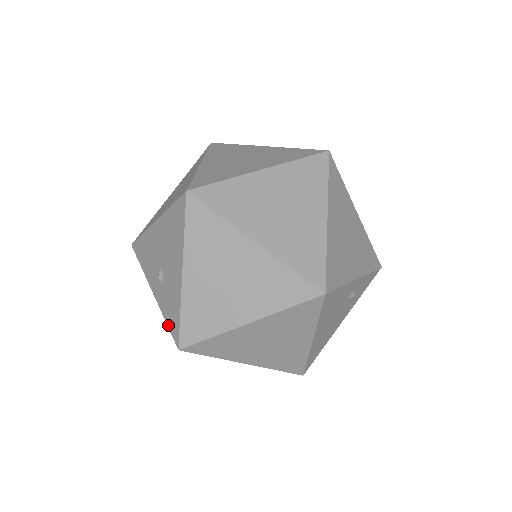
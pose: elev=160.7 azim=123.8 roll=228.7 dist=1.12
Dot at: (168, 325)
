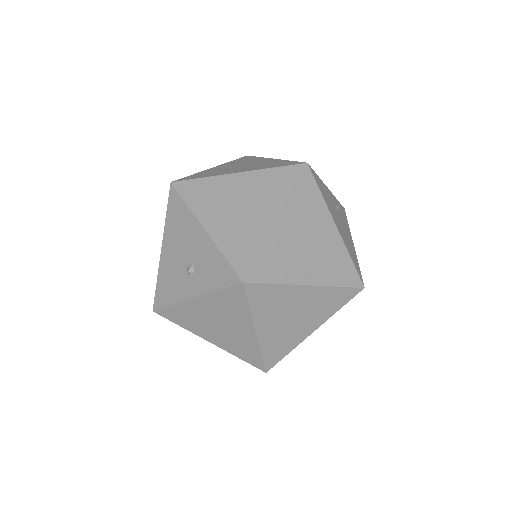
Dot at: (221, 287)
